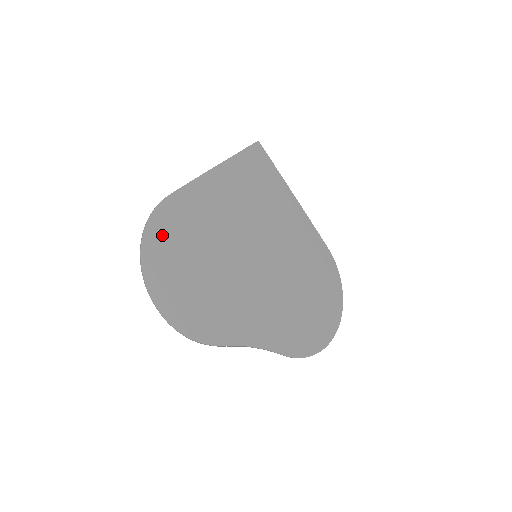
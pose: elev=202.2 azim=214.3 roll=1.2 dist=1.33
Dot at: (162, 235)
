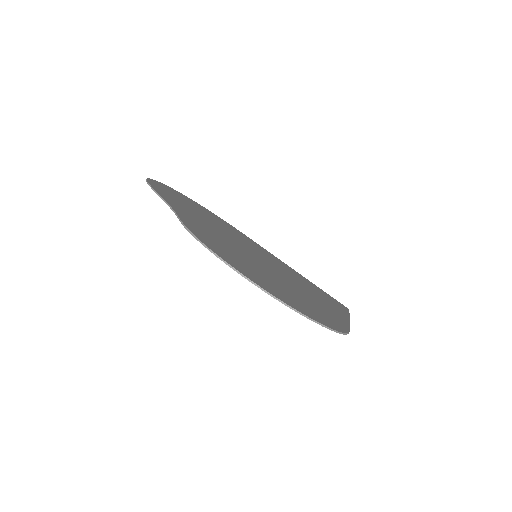
Dot at: occluded
